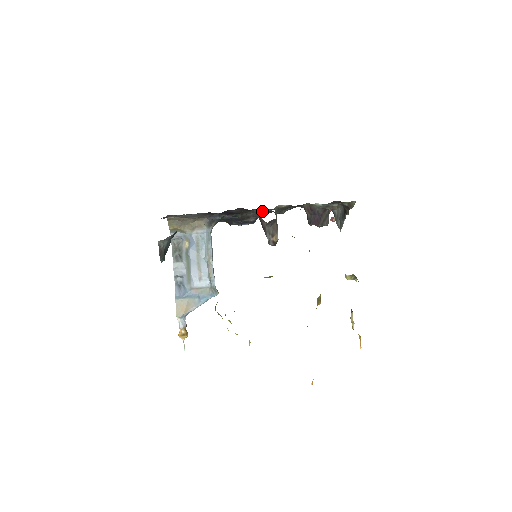
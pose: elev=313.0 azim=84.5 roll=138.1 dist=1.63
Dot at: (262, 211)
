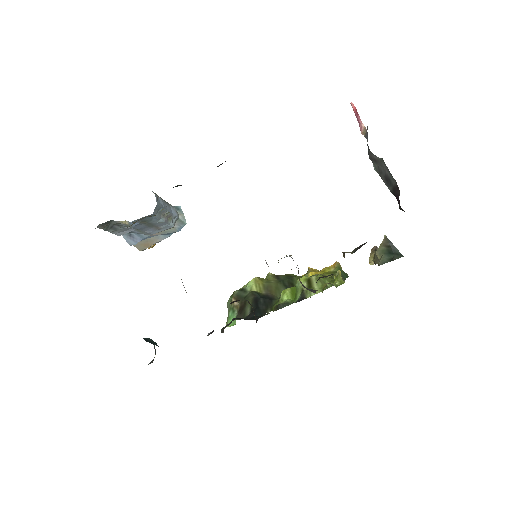
Dot at: occluded
